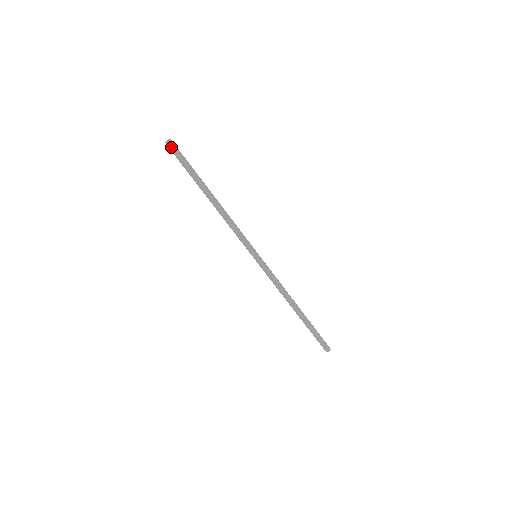
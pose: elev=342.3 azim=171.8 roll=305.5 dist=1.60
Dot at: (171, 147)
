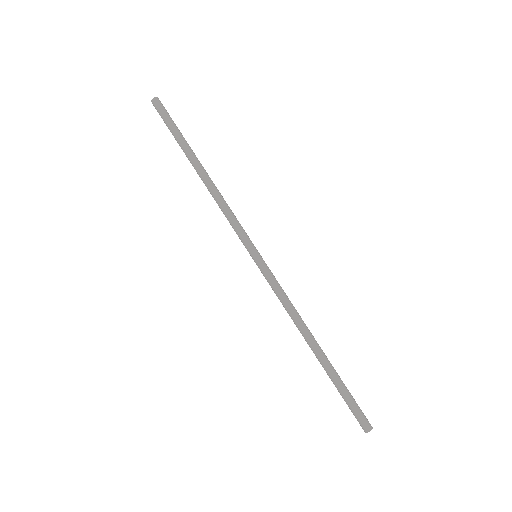
Dot at: (157, 106)
